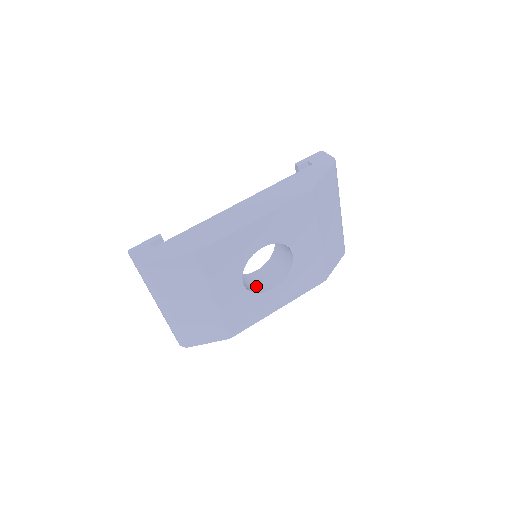
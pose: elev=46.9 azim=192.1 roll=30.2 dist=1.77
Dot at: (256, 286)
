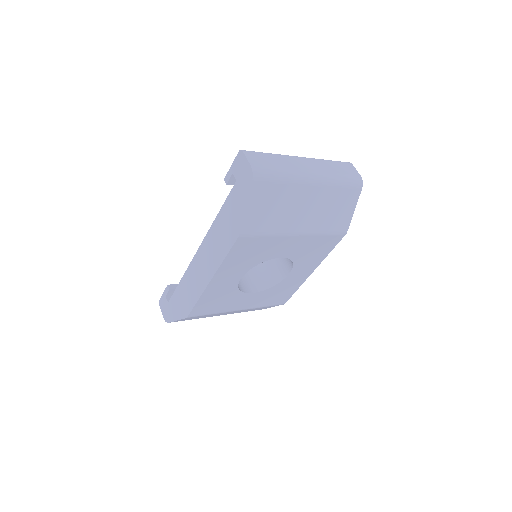
Dot at: (275, 273)
